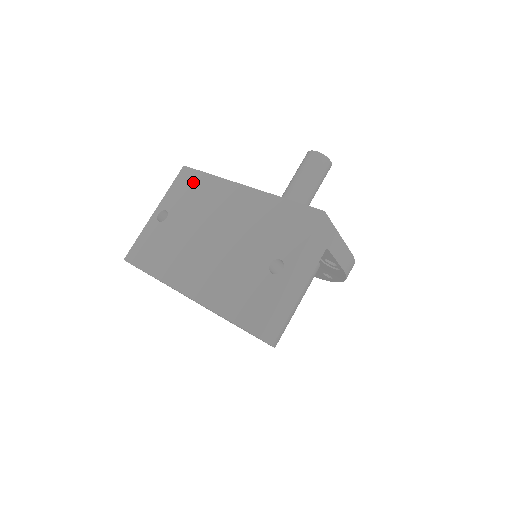
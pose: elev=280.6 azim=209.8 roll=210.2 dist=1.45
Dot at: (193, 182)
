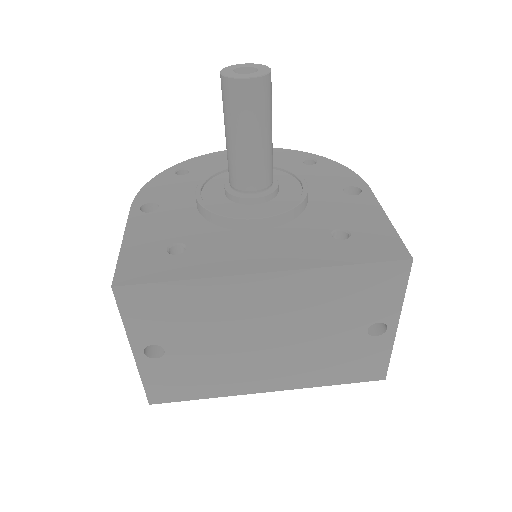
Dot at: (161, 301)
